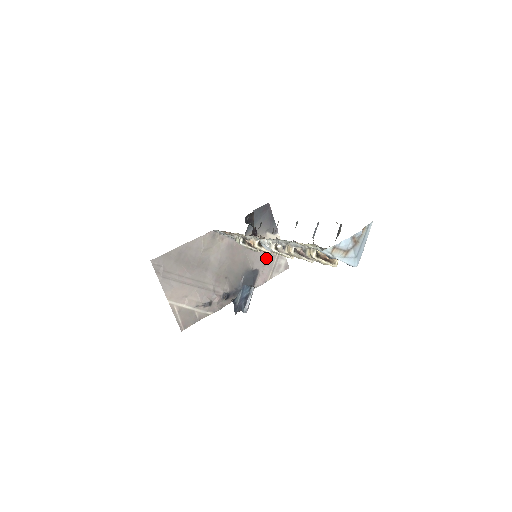
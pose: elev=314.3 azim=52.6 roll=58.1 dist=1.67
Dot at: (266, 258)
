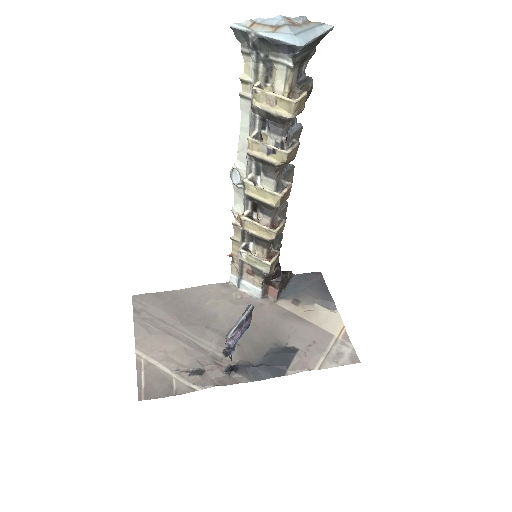
Dot at: (313, 336)
